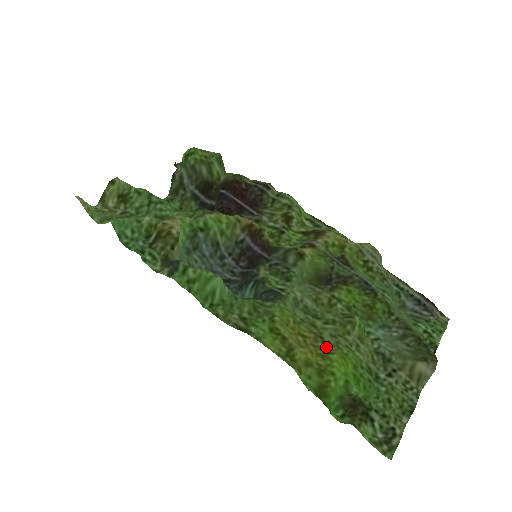
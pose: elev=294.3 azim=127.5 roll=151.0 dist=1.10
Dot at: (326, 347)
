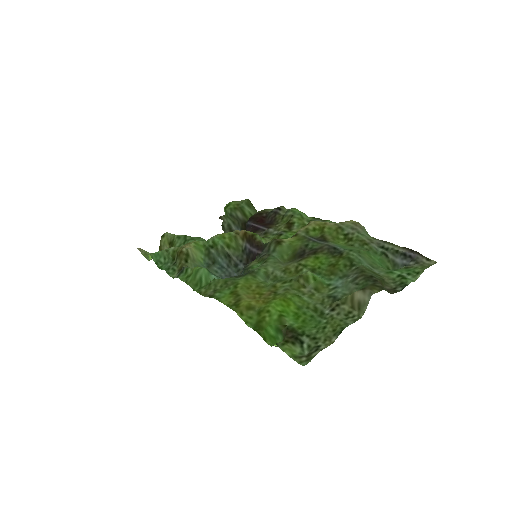
Dot at: (274, 297)
